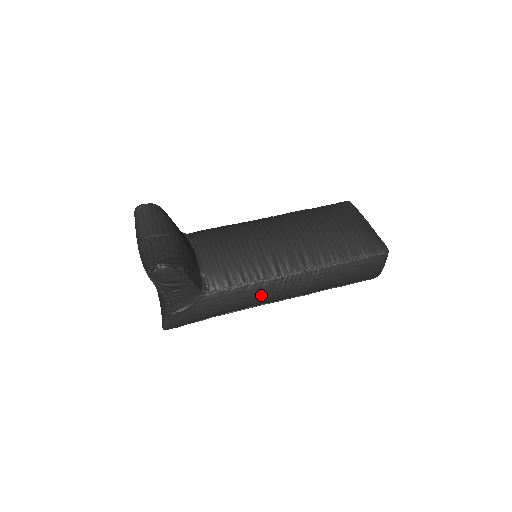
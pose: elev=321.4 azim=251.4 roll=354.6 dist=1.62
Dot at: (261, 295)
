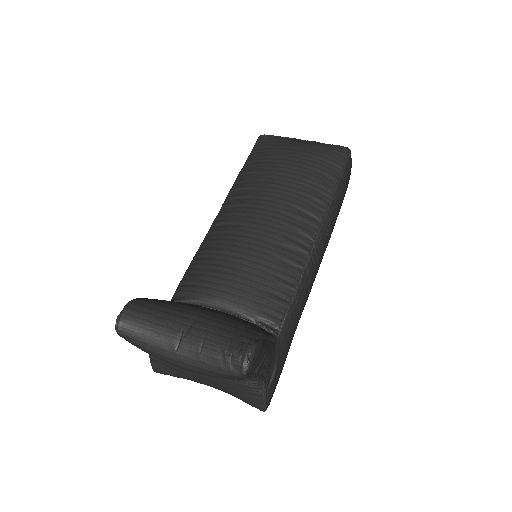
Dot at: (310, 285)
